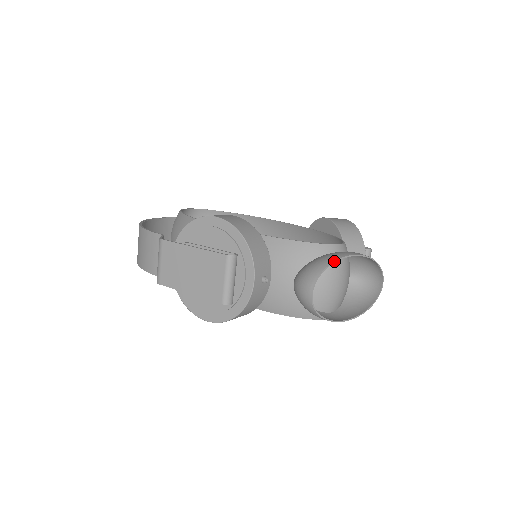
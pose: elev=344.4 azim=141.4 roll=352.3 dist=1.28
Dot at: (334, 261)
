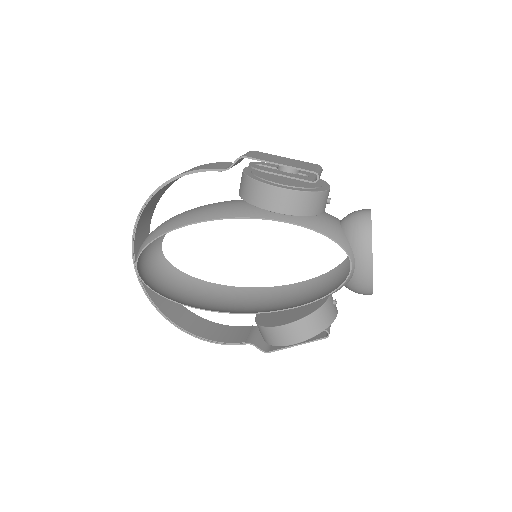
Dot at: occluded
